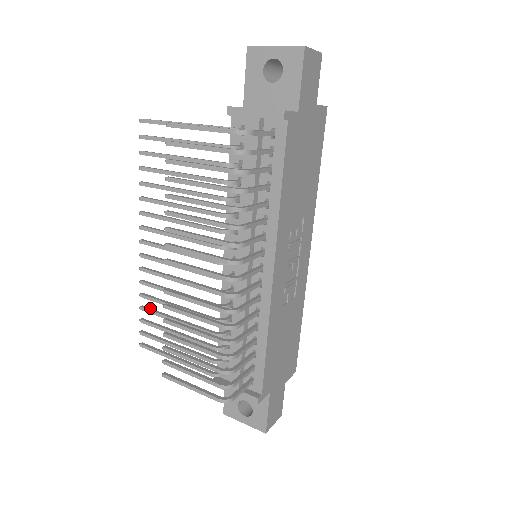
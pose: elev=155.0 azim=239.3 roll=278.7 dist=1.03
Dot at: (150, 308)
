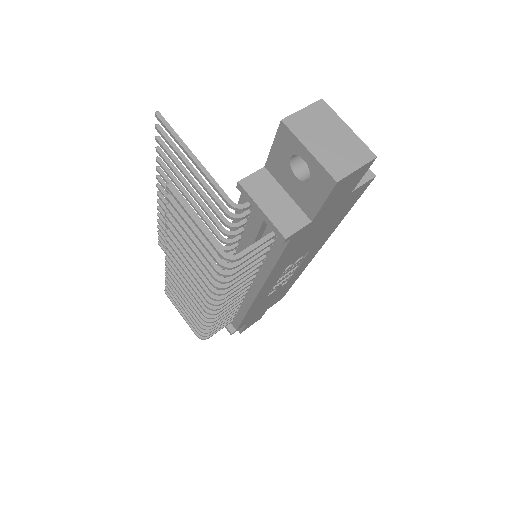
Dot at: occluded
